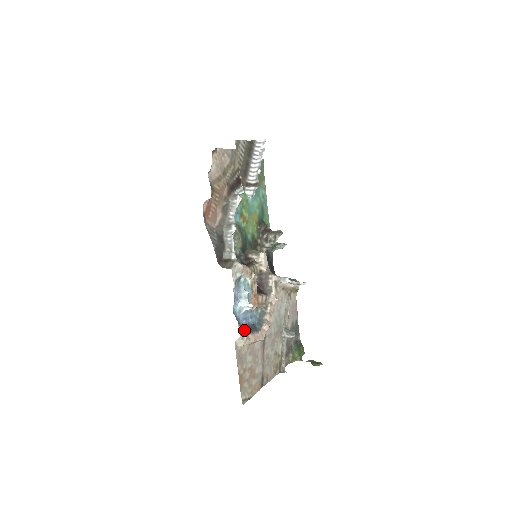
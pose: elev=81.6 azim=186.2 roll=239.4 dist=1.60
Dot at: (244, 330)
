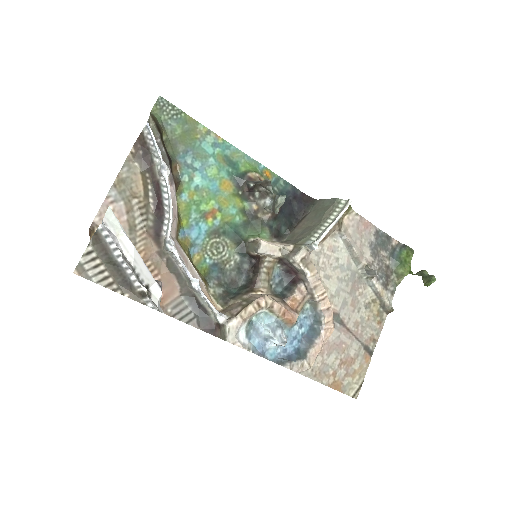
Dot at: (300, 353)
